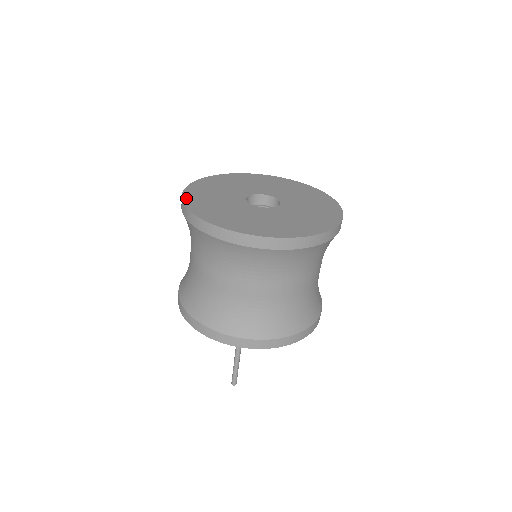
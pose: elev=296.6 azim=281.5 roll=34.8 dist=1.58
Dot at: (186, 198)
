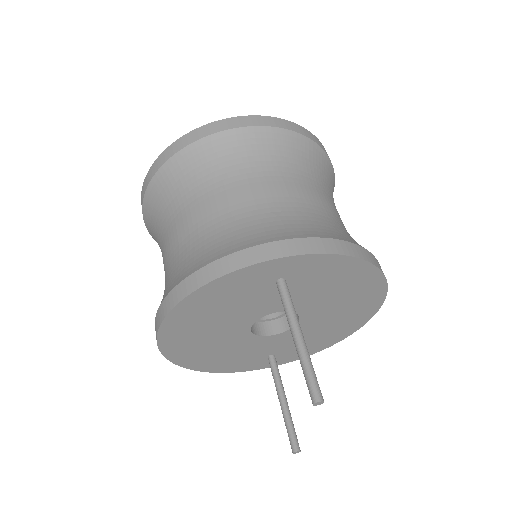
Dot at: occluded
